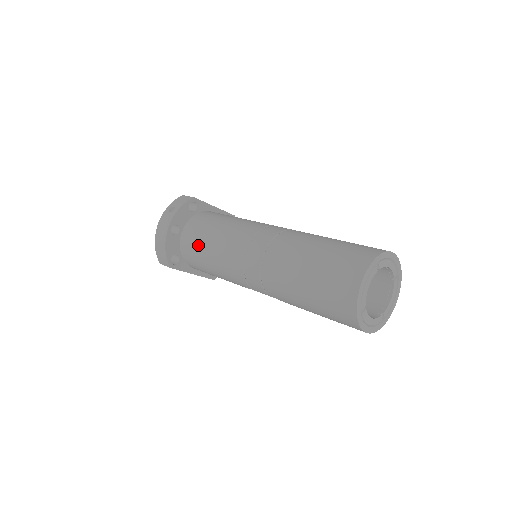
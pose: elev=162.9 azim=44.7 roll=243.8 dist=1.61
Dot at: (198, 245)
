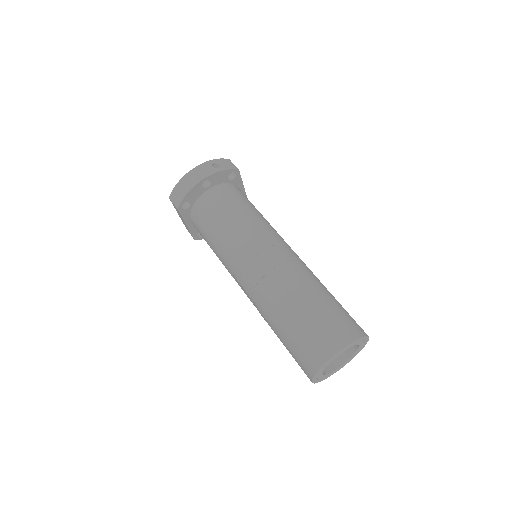
Dot at: (218, 212)
